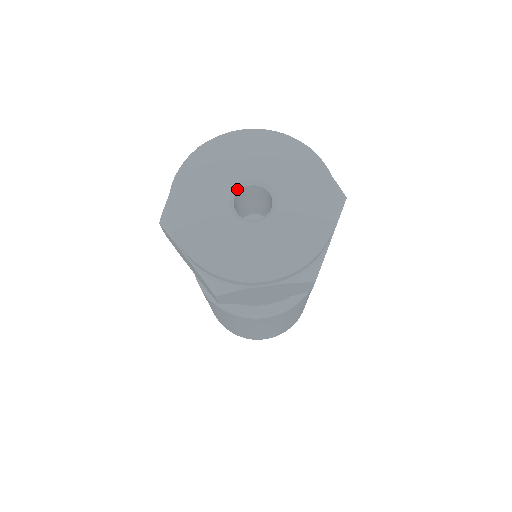
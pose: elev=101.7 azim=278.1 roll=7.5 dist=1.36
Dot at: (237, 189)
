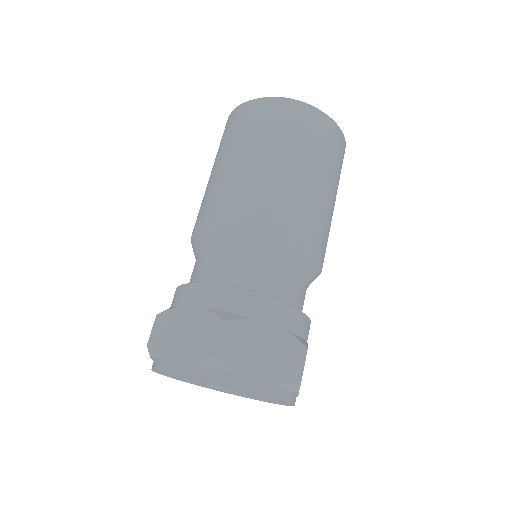
Dot at: occluded
